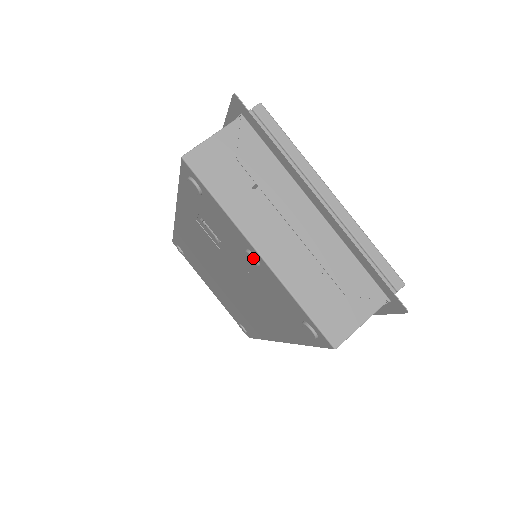
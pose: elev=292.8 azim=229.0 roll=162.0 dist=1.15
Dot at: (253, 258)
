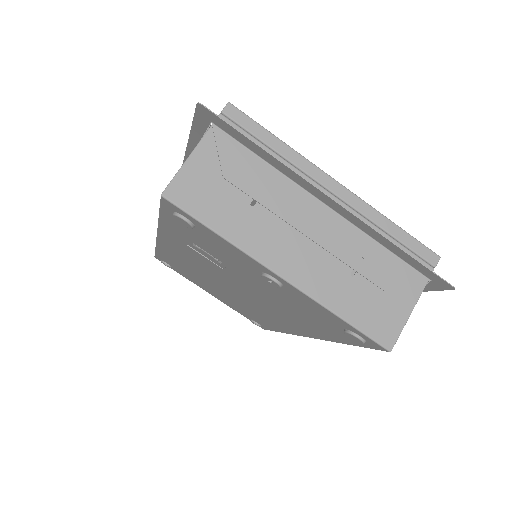
Dot at: (274, 281)
